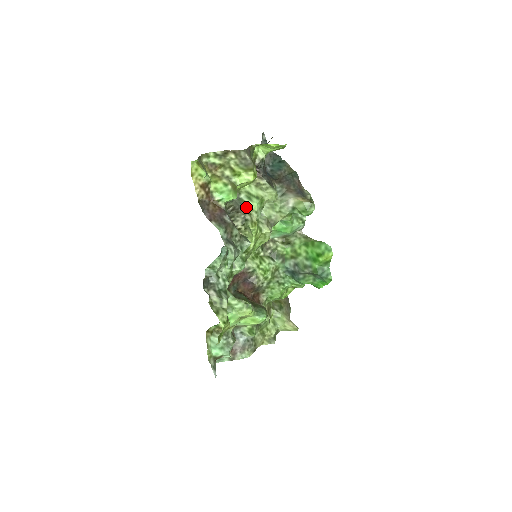
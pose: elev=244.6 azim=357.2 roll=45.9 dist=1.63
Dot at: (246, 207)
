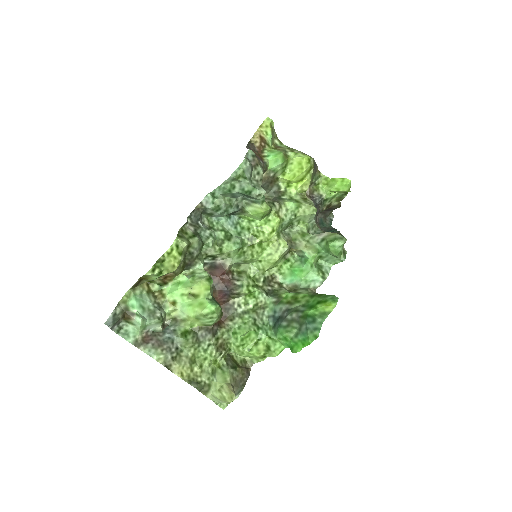
Dot at: (281, 201)
